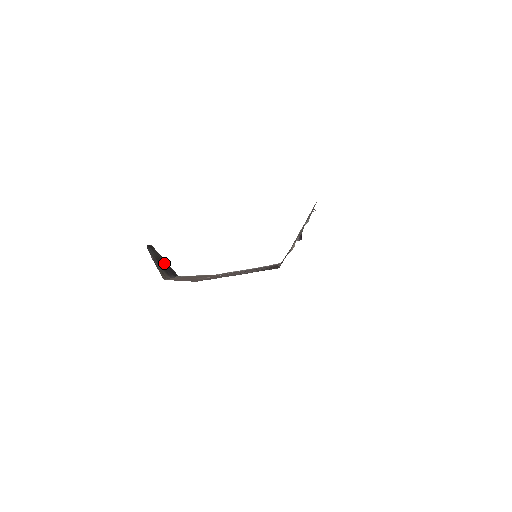
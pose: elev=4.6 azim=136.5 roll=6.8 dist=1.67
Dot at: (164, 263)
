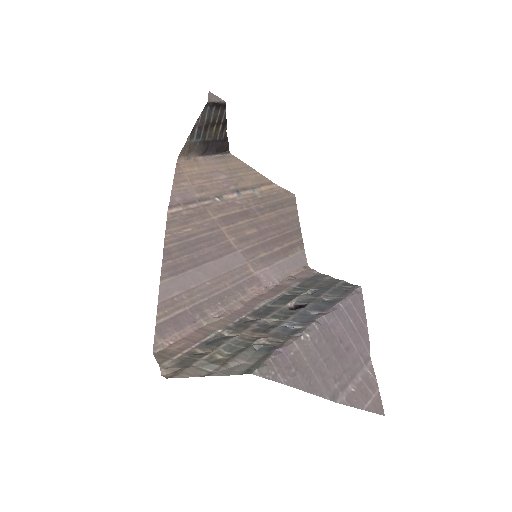
Dot at: (220, 131)
